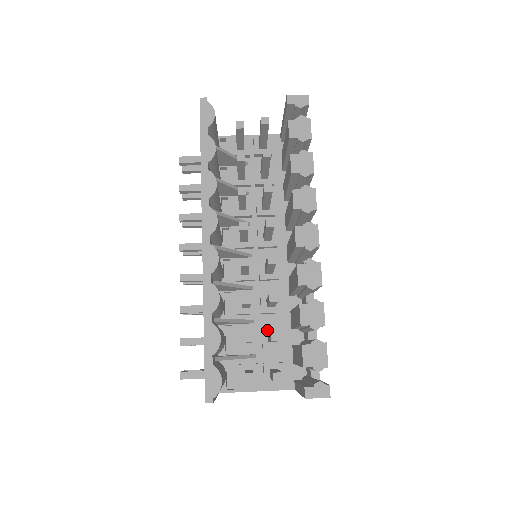
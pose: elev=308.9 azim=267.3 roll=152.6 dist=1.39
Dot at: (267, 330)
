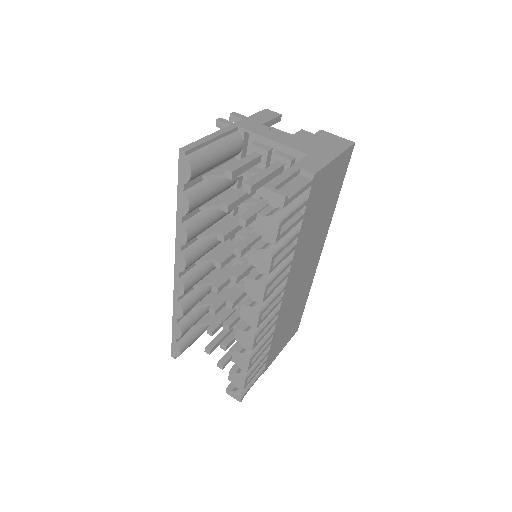
Dot at: occluded
